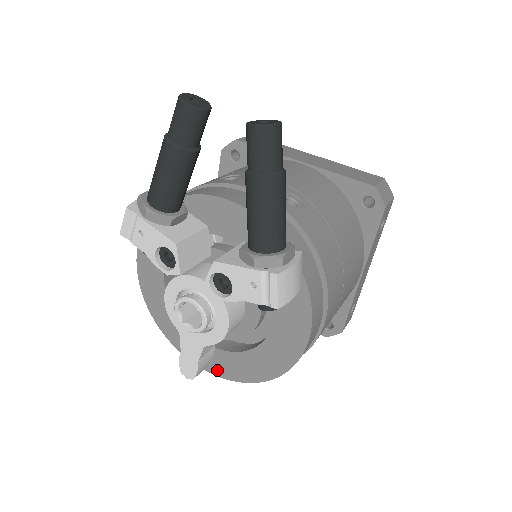
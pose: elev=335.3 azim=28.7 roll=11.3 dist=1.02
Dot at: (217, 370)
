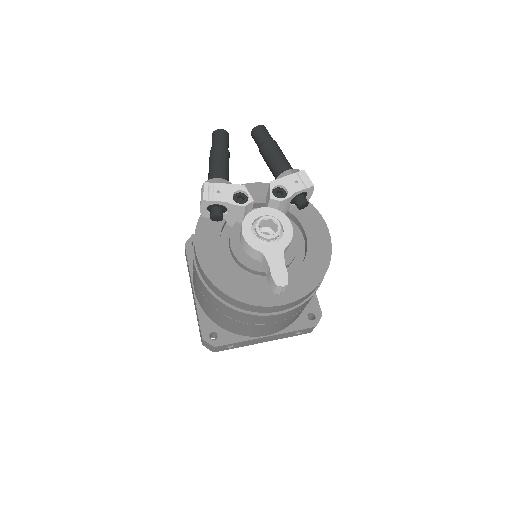
Dot at: (290, 297)
